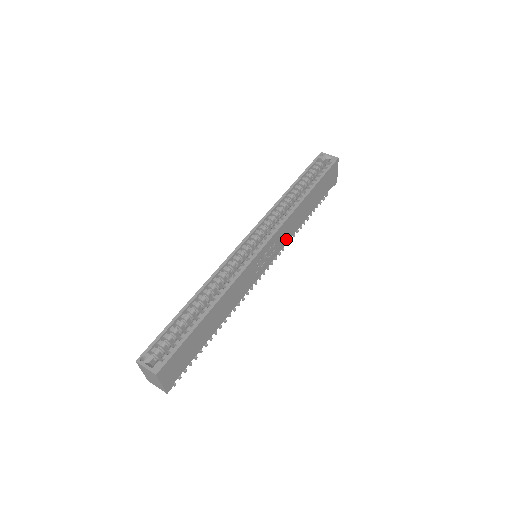
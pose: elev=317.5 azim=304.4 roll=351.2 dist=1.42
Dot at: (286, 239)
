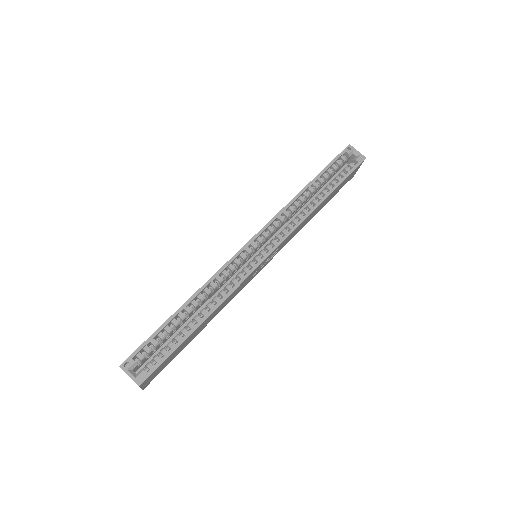
Dot at: (289, 239)
